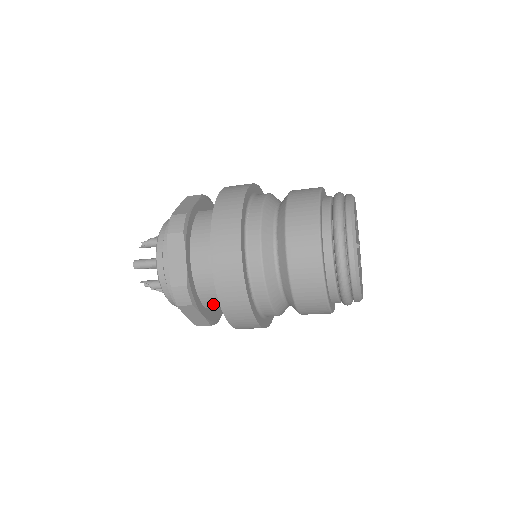
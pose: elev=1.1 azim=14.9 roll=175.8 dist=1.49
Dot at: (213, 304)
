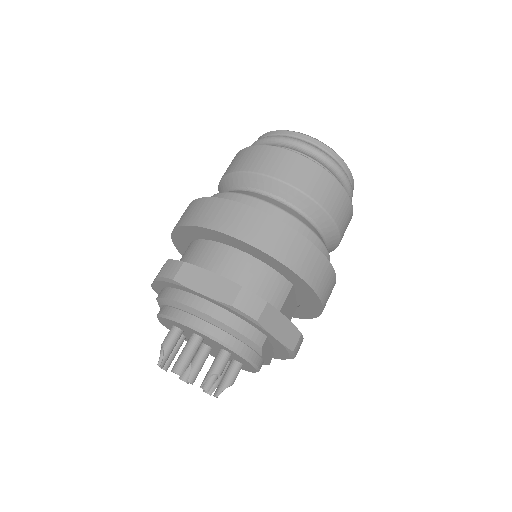
Dot at: (279, 299)
